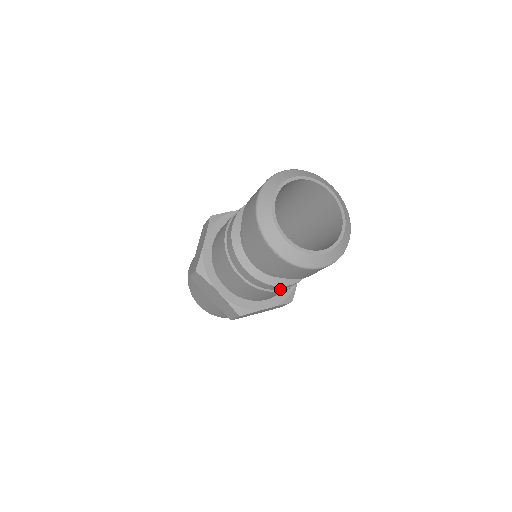
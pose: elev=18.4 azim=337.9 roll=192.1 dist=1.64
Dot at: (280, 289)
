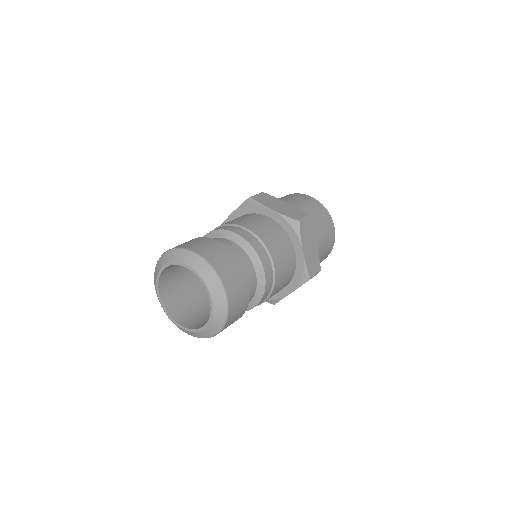
Dot at: (260, 303)
